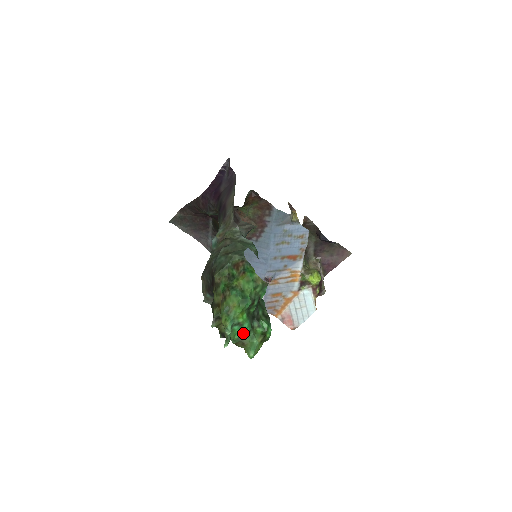
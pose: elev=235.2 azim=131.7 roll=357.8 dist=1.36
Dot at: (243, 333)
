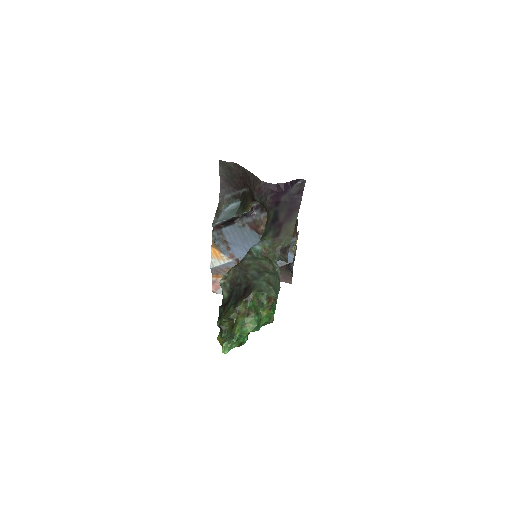
Dot at: (236, 340)
